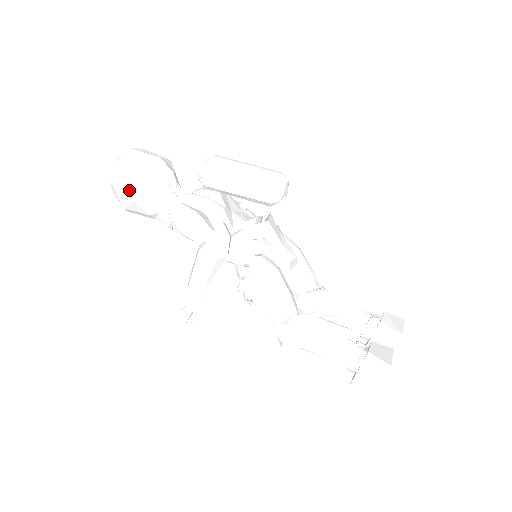
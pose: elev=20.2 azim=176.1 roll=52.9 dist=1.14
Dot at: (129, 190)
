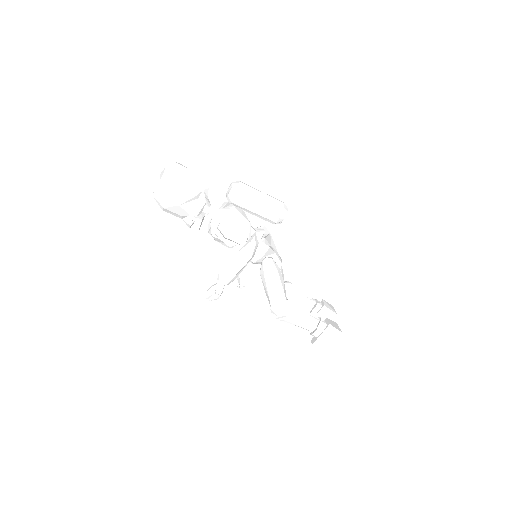
Dot at: (176, 196)
